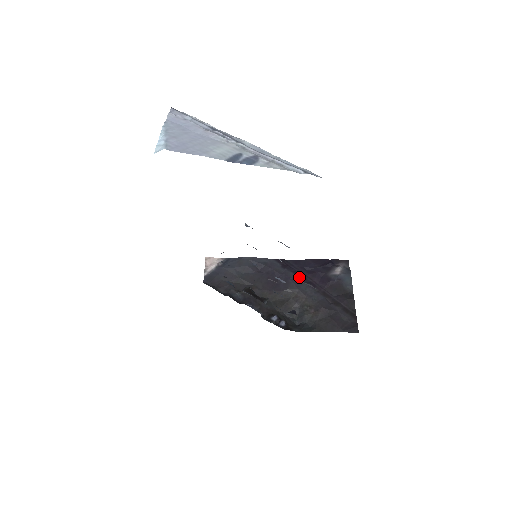
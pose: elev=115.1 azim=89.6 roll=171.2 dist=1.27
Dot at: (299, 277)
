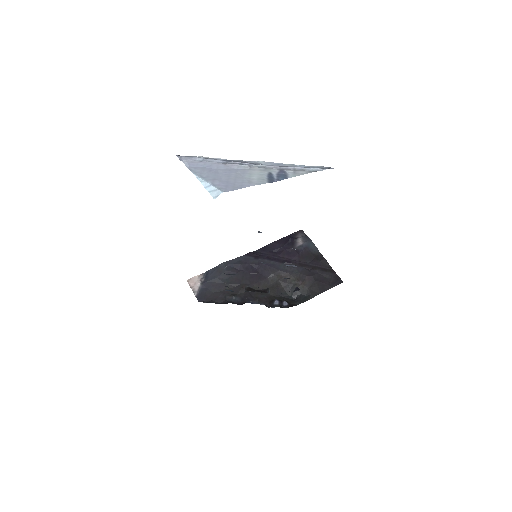
Dot at: (274, 260)
